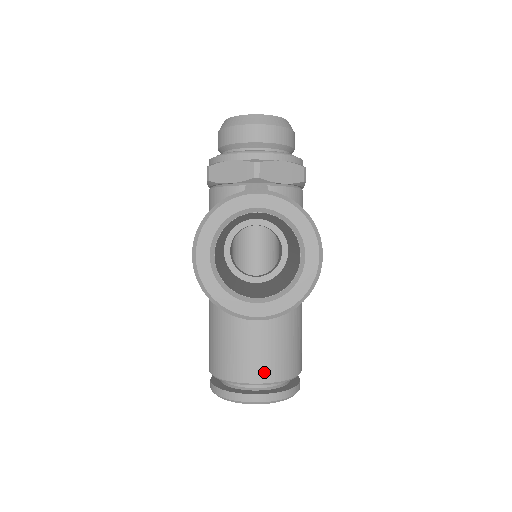
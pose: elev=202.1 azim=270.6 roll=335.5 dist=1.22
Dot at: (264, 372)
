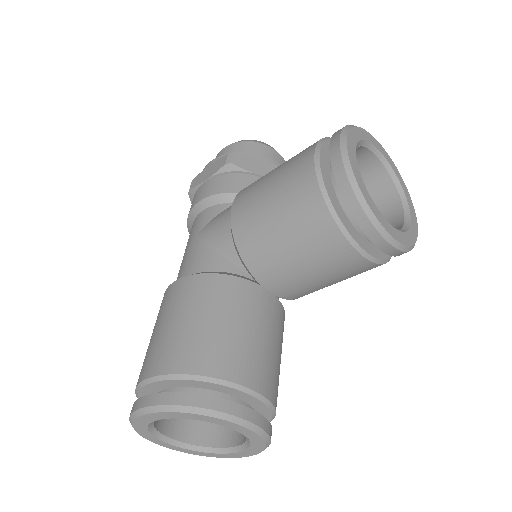
Dot at: (266, 381)
